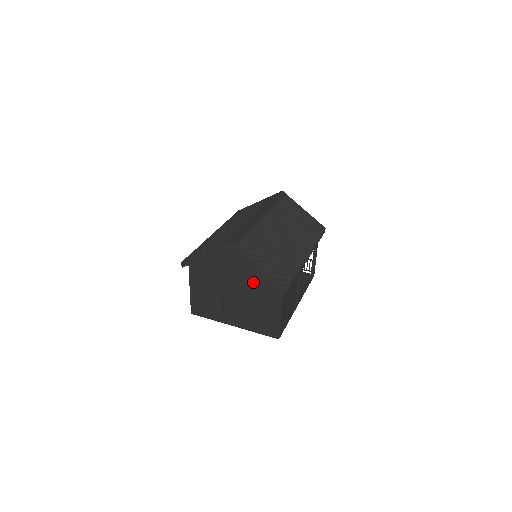
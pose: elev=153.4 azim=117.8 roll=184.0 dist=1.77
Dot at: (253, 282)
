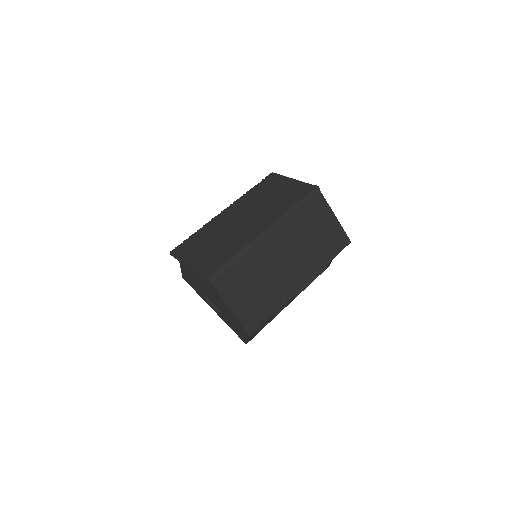
Dot at: occluded
